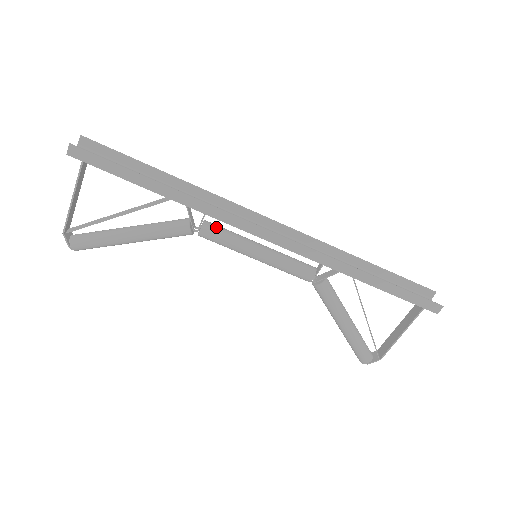
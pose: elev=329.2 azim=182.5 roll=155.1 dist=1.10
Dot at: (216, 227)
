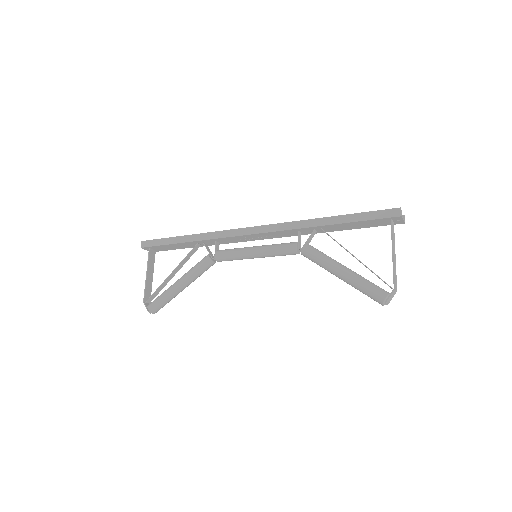
Dot at: (225, 249)
